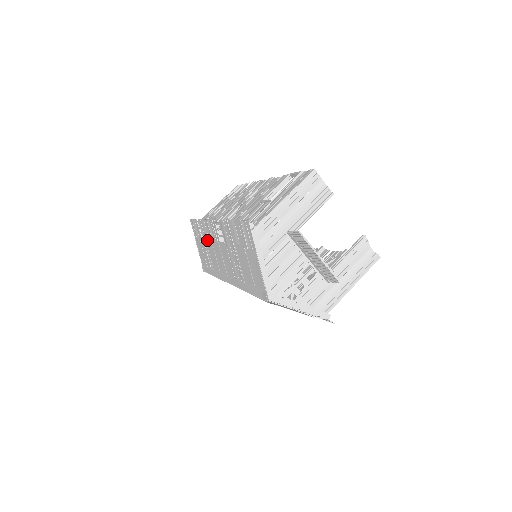
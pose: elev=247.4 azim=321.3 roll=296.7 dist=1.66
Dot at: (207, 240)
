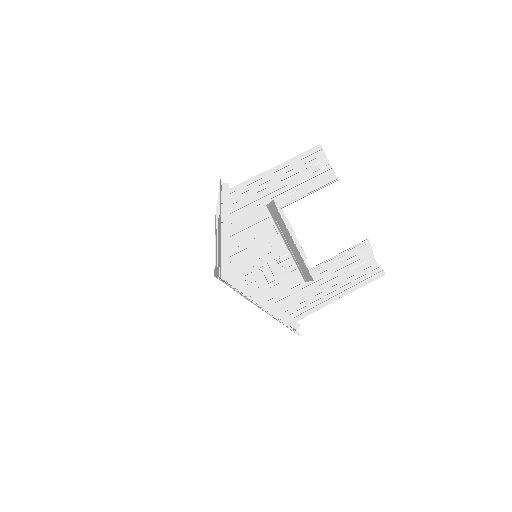
Dot at: occluded
